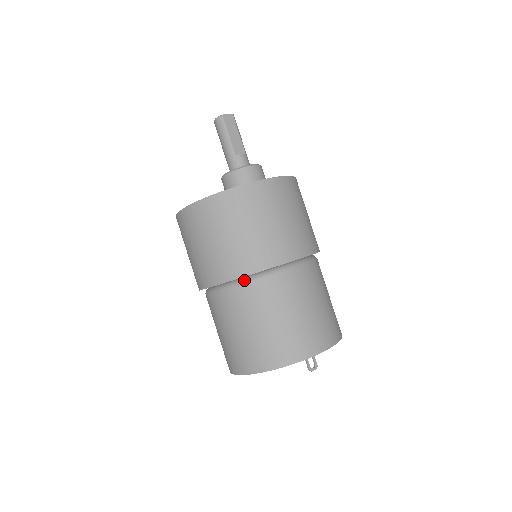
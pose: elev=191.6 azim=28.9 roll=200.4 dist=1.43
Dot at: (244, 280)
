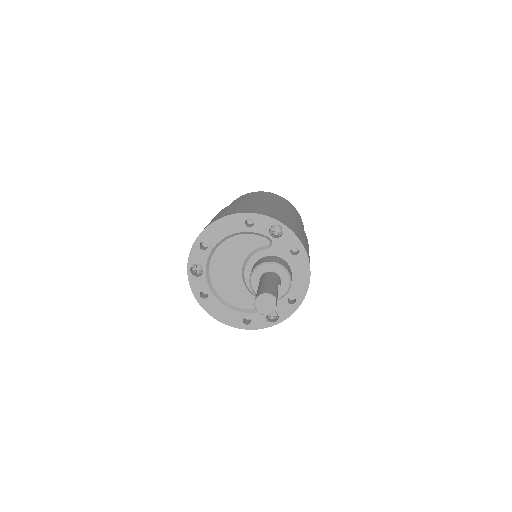
Dot at: occluded
